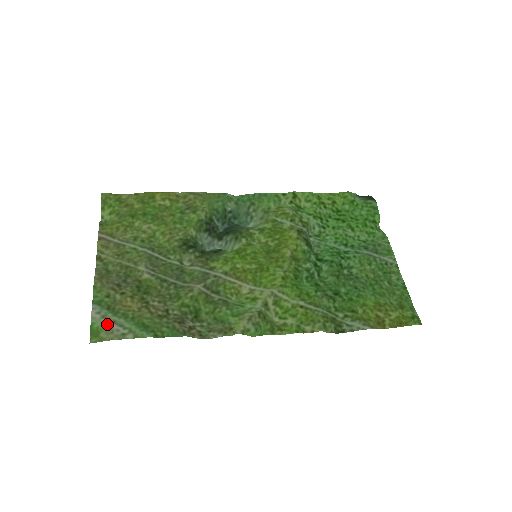
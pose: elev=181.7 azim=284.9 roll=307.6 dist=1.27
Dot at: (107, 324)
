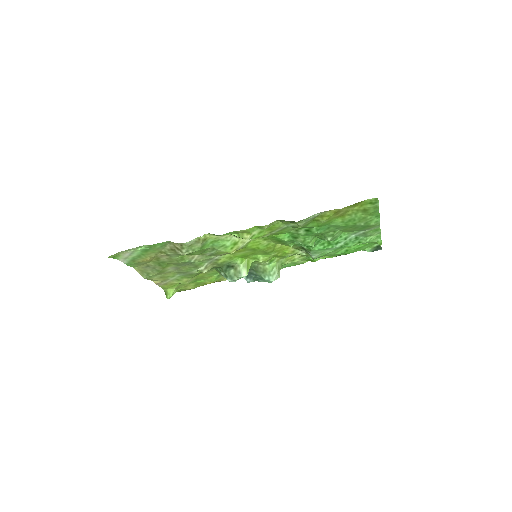
Dot at: (125, 256)
